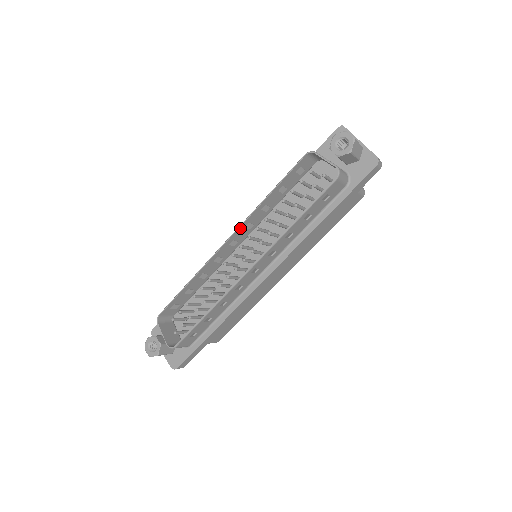
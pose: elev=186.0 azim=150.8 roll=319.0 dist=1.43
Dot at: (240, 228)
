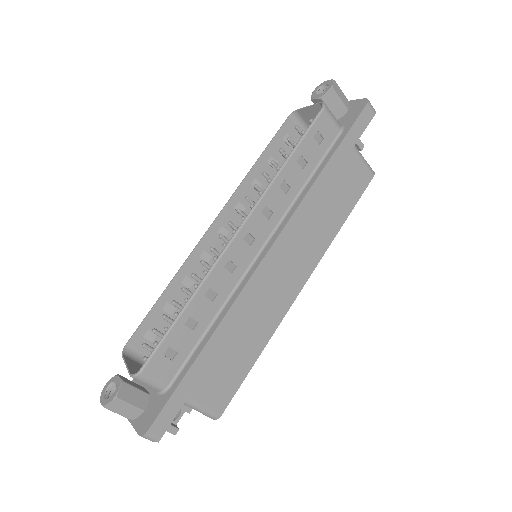
Dot at: (227, 207)
